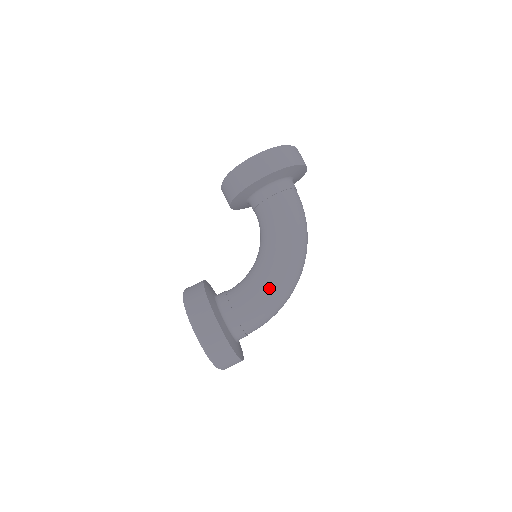
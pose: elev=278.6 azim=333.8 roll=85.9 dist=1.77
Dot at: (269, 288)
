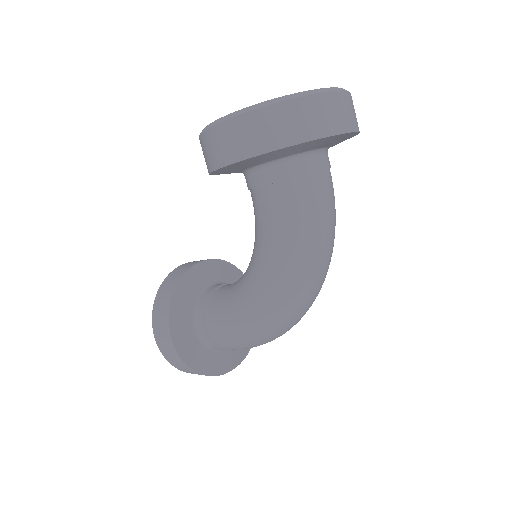
Dot at: (244, 321)
